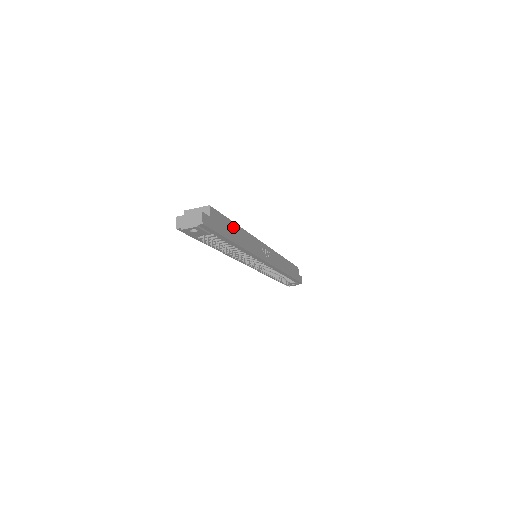
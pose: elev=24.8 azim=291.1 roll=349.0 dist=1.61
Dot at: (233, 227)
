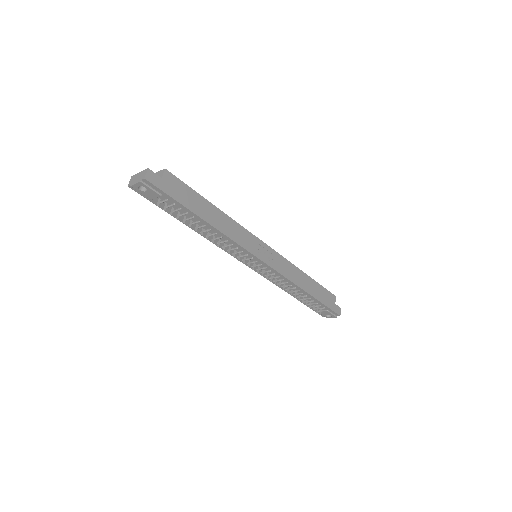
Dot at: (204, 204)
